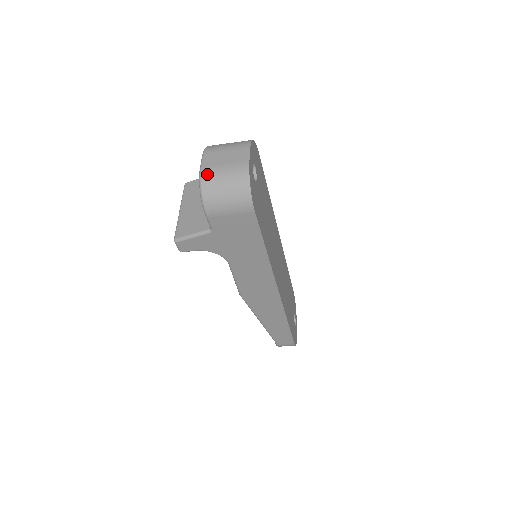
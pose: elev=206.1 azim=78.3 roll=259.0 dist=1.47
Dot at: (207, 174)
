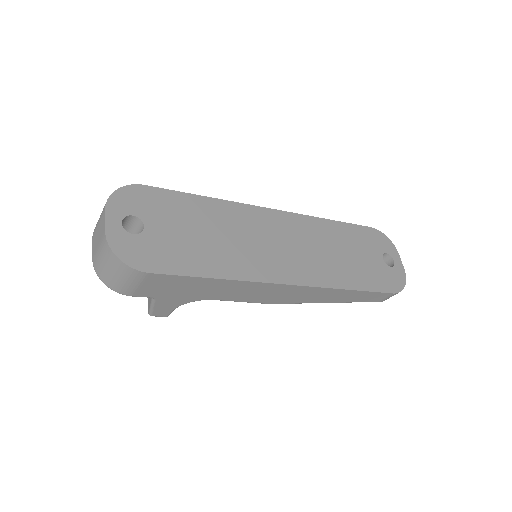
Dot at: (95, 264)
